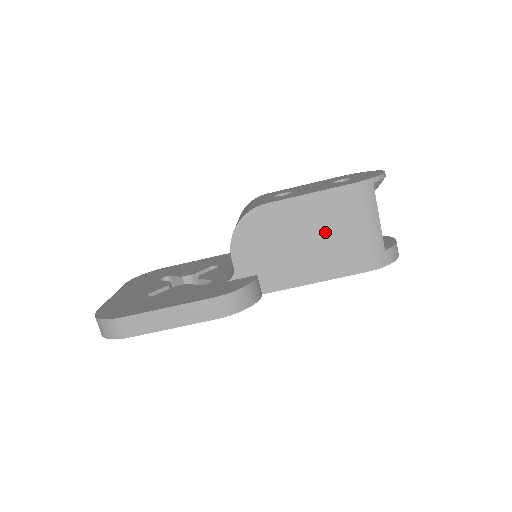
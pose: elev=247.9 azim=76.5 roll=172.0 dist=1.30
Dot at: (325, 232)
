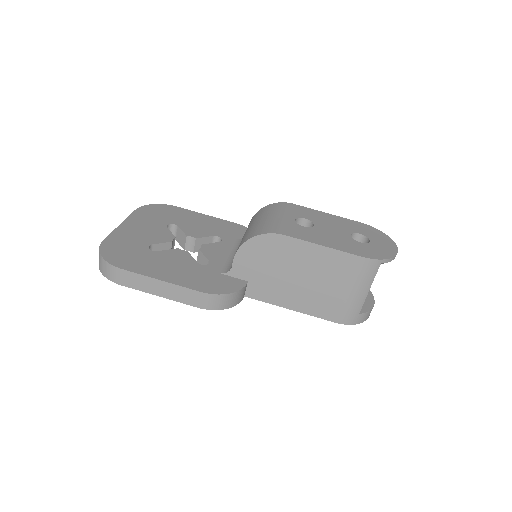
Dot at: (320, 280)
